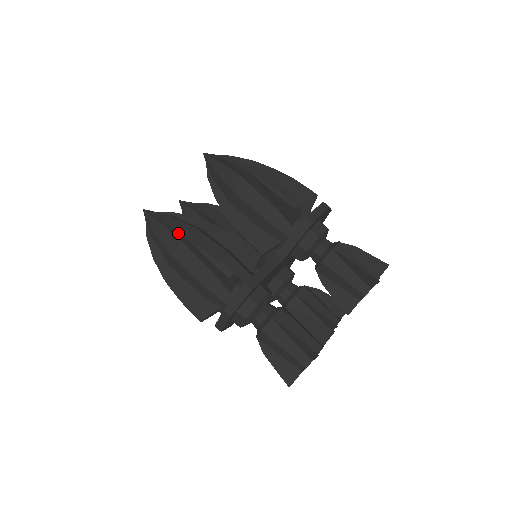
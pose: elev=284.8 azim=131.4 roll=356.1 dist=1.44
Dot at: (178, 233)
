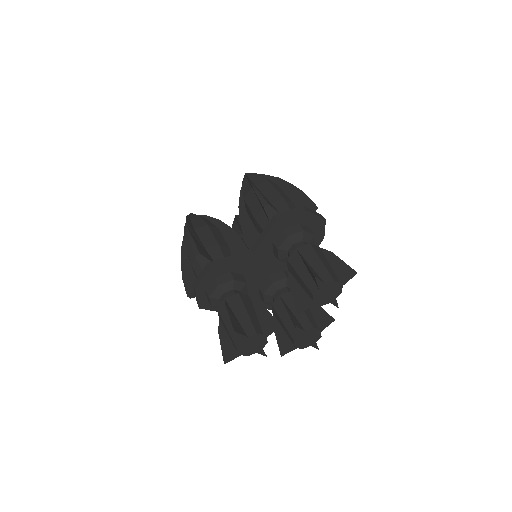
Dot at: (187, 224)
